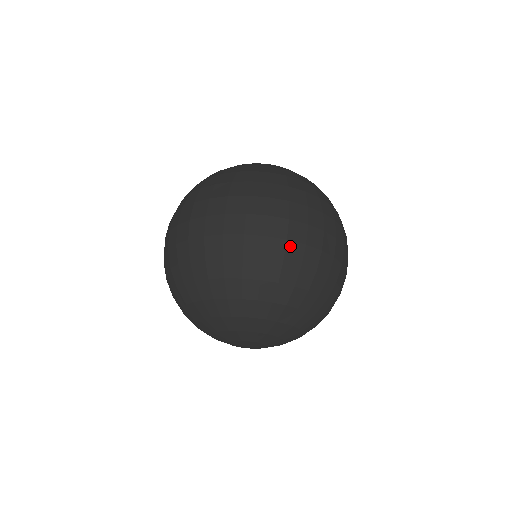
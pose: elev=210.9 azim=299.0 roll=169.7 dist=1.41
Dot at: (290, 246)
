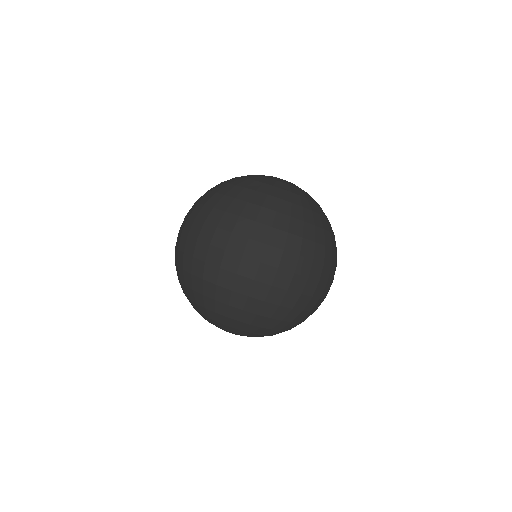
Dot at: (288, 295)
